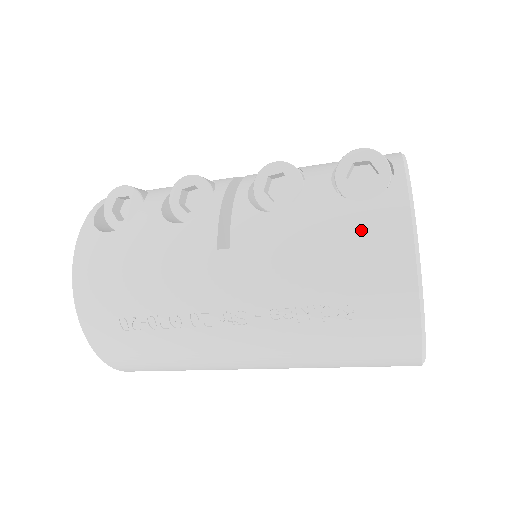
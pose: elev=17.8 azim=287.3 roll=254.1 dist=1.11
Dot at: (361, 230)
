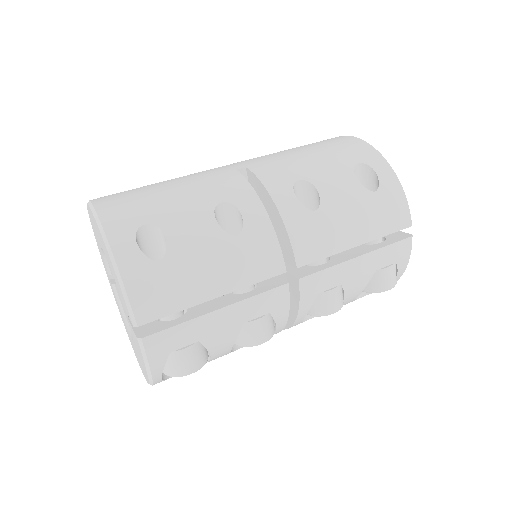
Dot at: occluded
